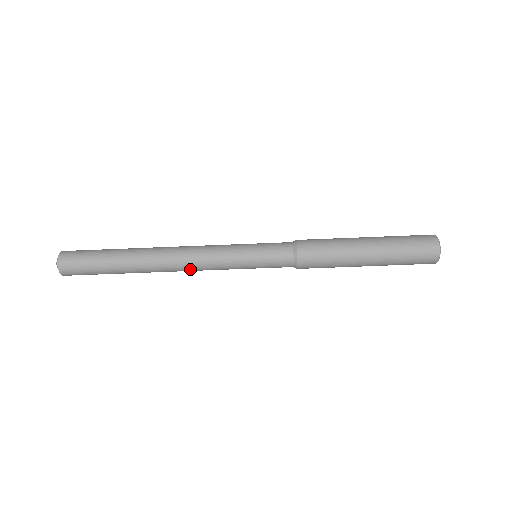
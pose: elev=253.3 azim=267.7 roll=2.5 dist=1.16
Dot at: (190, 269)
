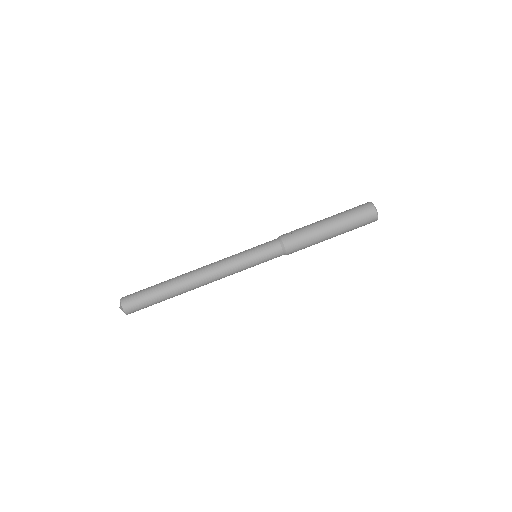
Dot at: (211, 271)
